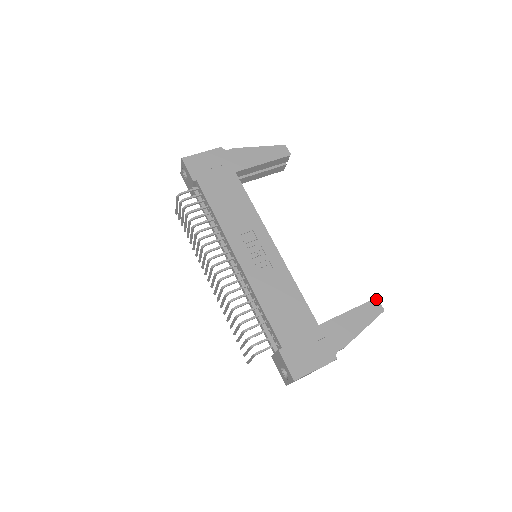
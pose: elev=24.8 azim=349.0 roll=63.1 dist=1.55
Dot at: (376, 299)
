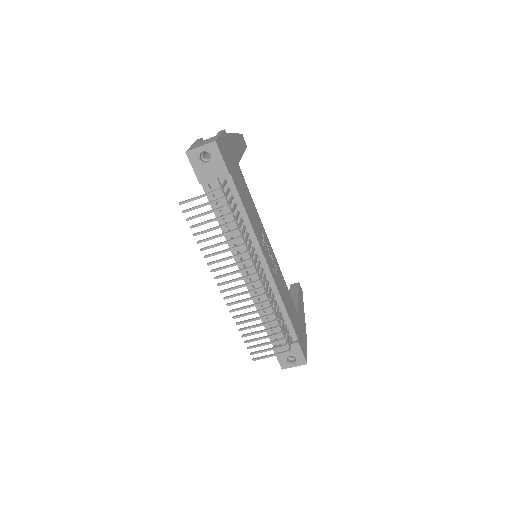
Dot at: (299, 283)
